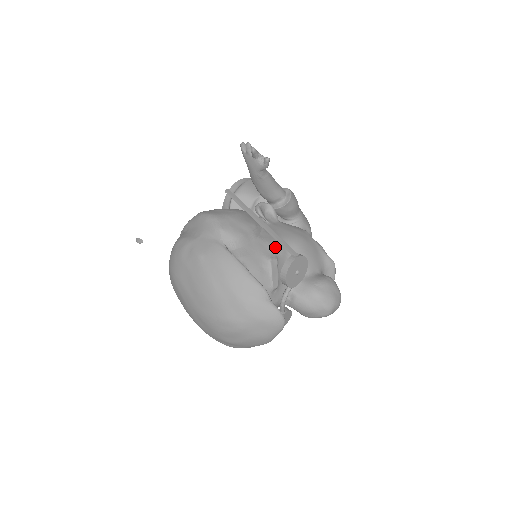
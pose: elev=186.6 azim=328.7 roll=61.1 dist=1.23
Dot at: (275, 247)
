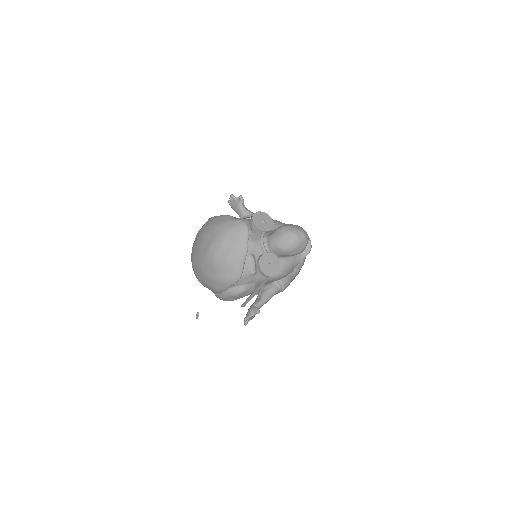
Dot at: (248, 219)
